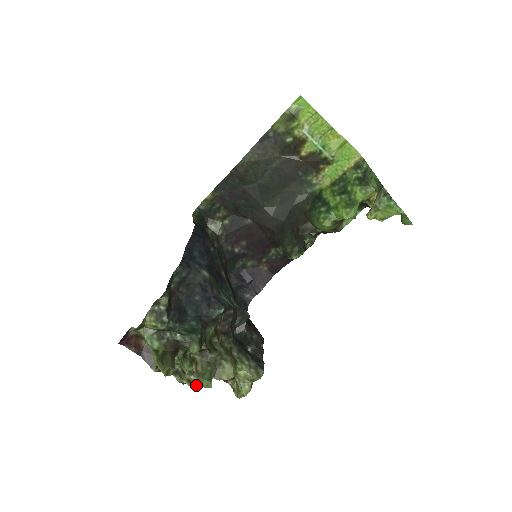
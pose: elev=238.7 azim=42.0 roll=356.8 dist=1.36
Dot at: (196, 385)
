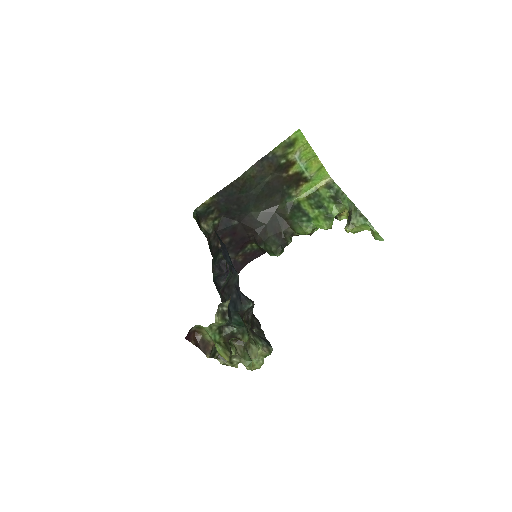
Dot at: (236, 365)
